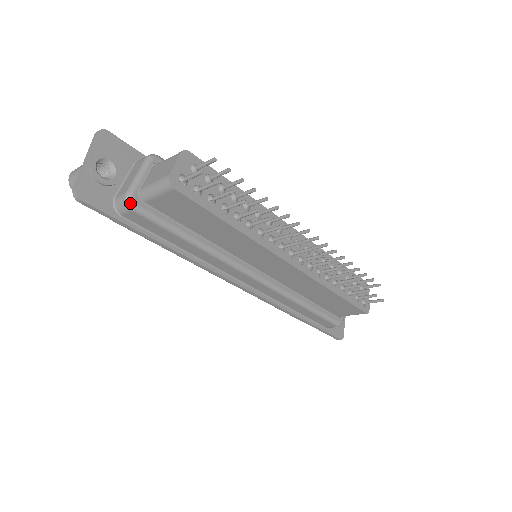
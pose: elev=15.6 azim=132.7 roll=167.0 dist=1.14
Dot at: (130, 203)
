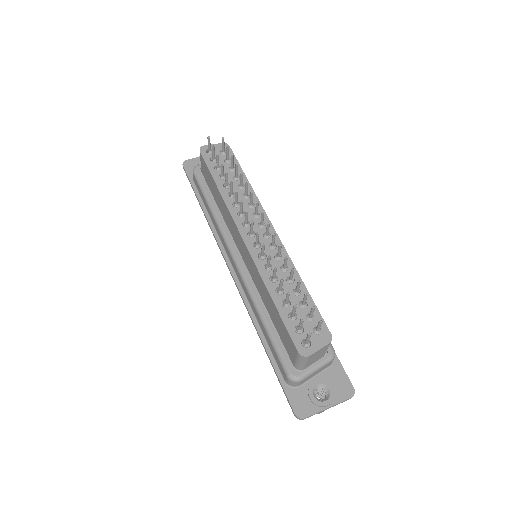
Dot at: (194, 168)
